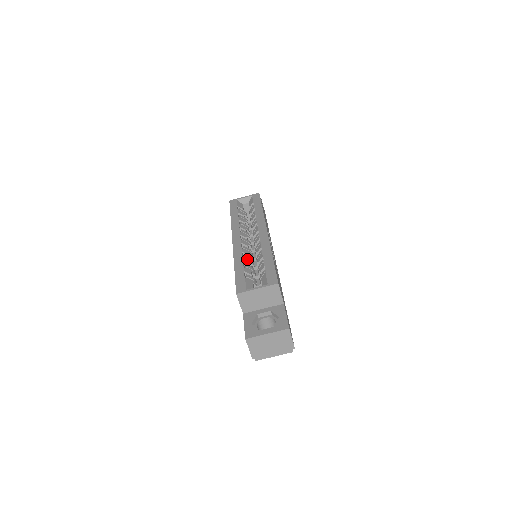
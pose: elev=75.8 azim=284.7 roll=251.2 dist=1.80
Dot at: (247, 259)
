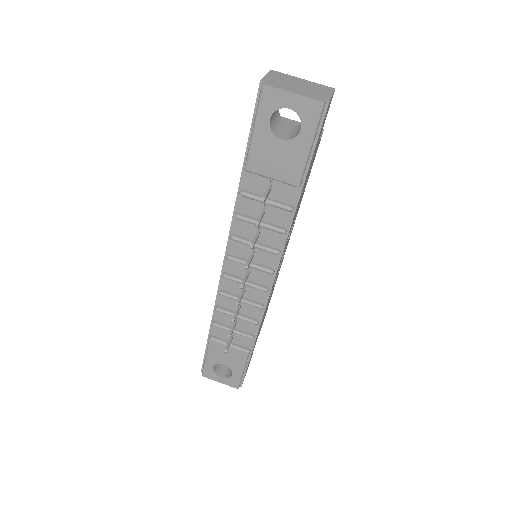
Dot at: occluded
